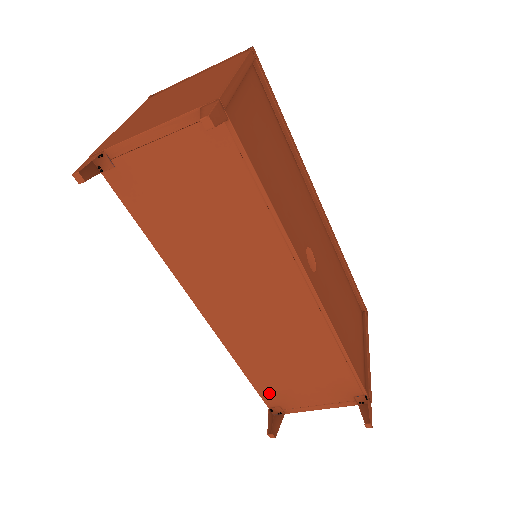
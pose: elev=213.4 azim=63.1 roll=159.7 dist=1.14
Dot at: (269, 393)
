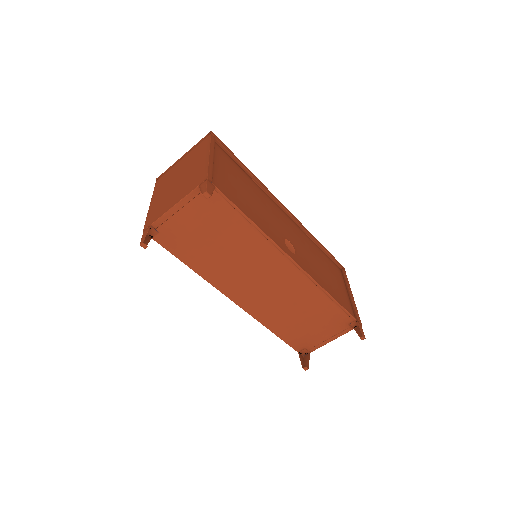
Dot at: (295, 341)
